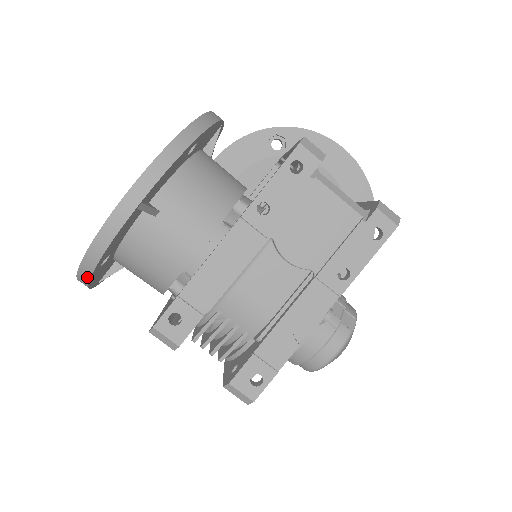
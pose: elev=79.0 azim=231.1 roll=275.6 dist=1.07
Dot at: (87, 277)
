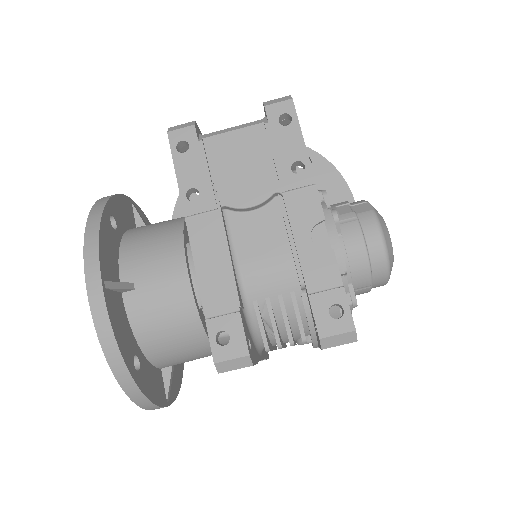
Dot at: (135, 389)
